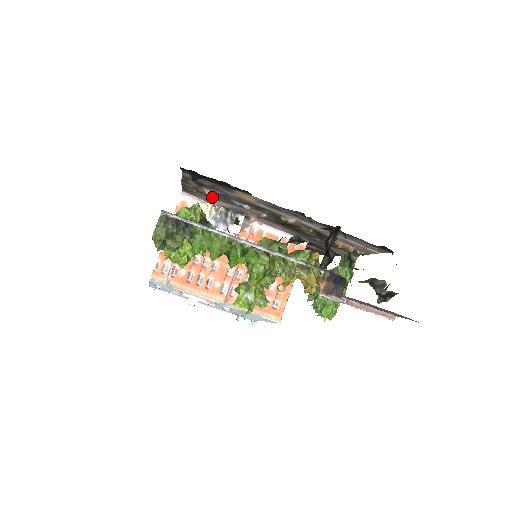
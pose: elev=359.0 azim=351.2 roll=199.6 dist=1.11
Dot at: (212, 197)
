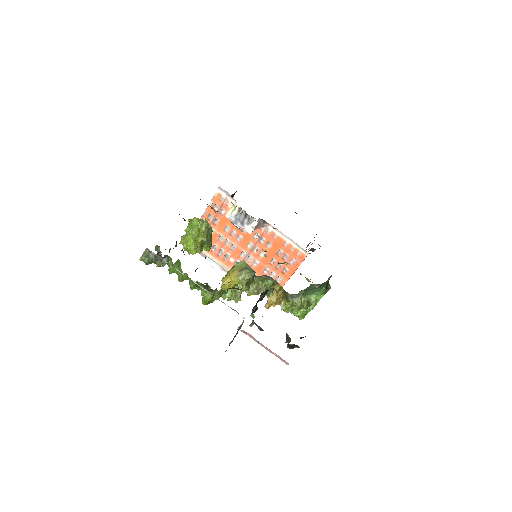
Dot at: occluded
